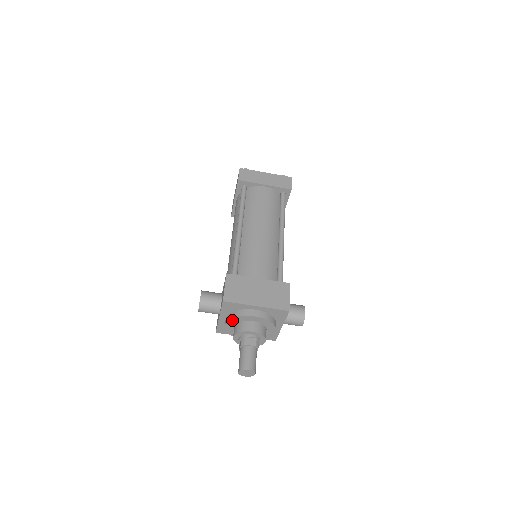
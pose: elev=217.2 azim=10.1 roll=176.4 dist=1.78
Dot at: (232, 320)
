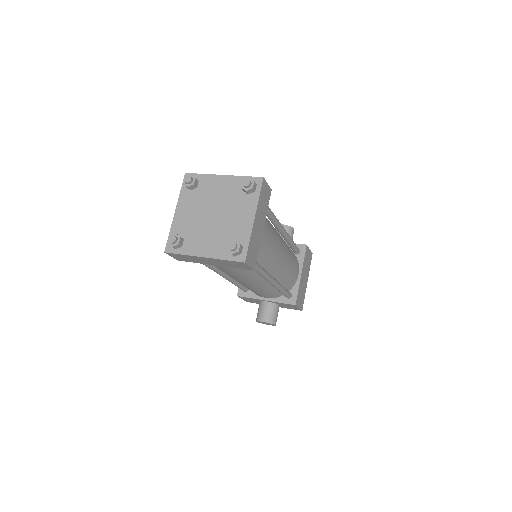
Dot at: occluded
